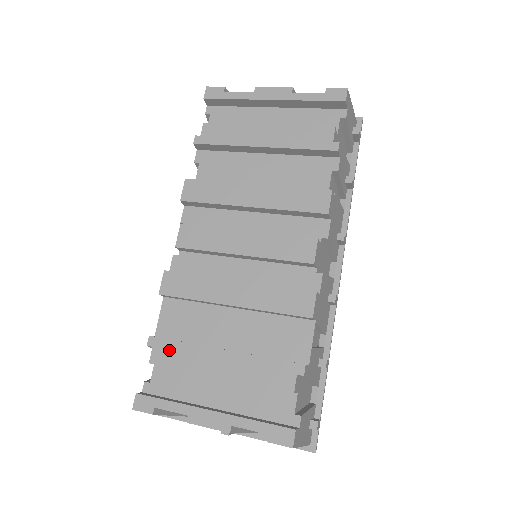
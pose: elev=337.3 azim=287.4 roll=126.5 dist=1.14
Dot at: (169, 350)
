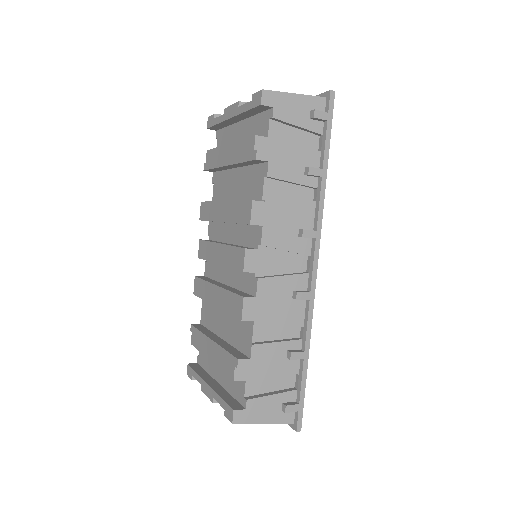
Dot at: (196, 336)
